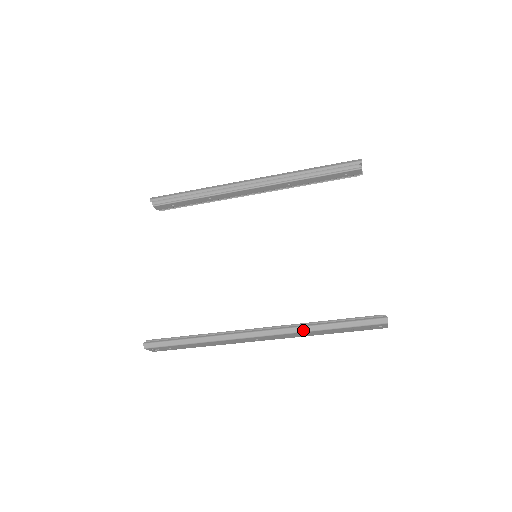
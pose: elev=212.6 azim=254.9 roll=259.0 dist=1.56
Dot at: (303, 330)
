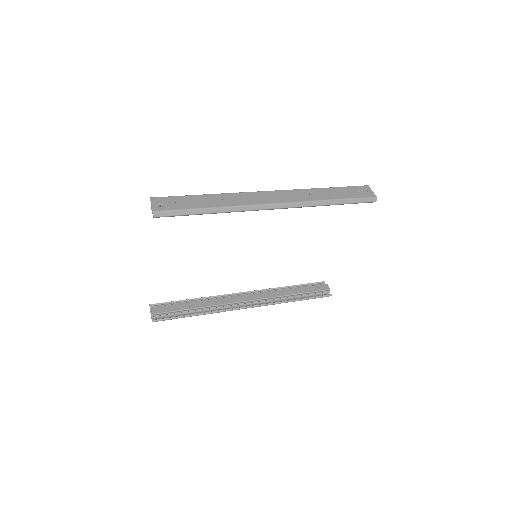
Dot at: occluded
